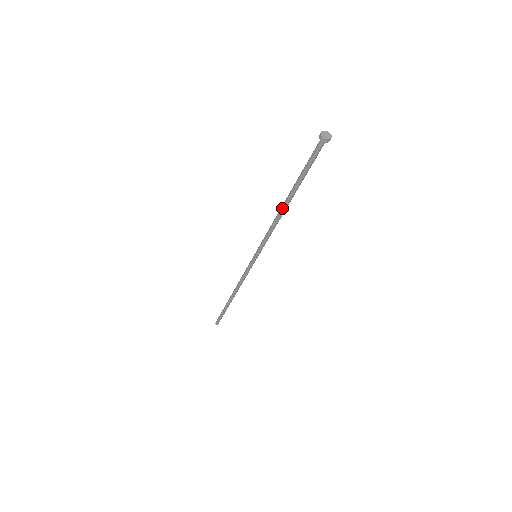
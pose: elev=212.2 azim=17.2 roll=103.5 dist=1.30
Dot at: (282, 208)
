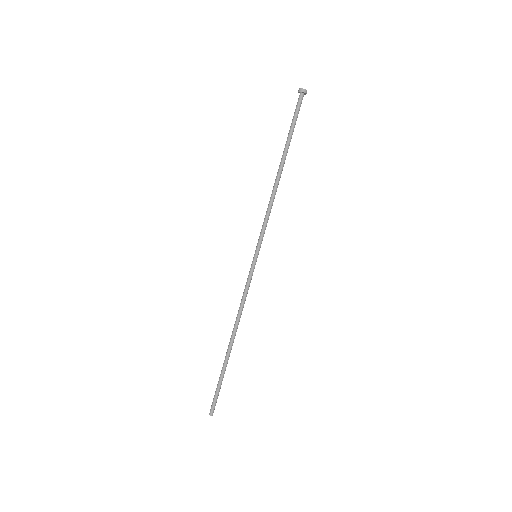
Dot at: (278, 176)
